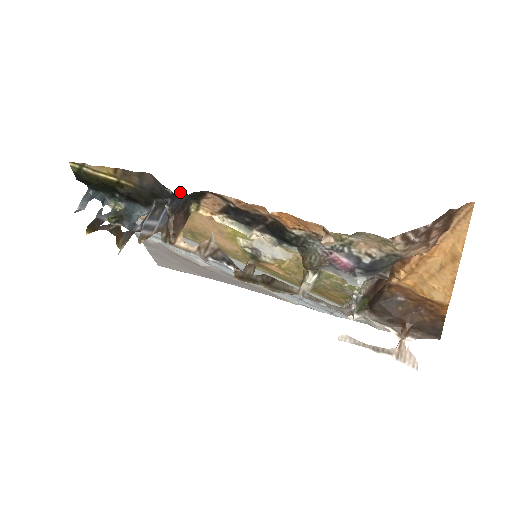
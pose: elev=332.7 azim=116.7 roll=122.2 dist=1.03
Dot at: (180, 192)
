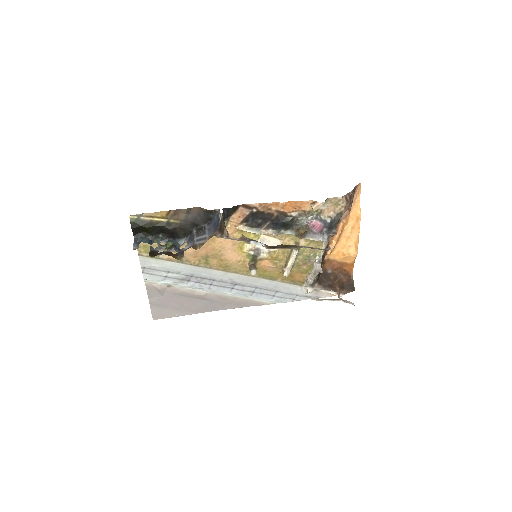
Dot at: (224, 209)
